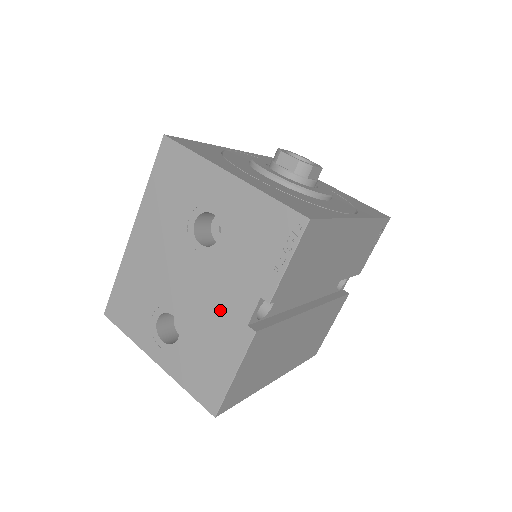
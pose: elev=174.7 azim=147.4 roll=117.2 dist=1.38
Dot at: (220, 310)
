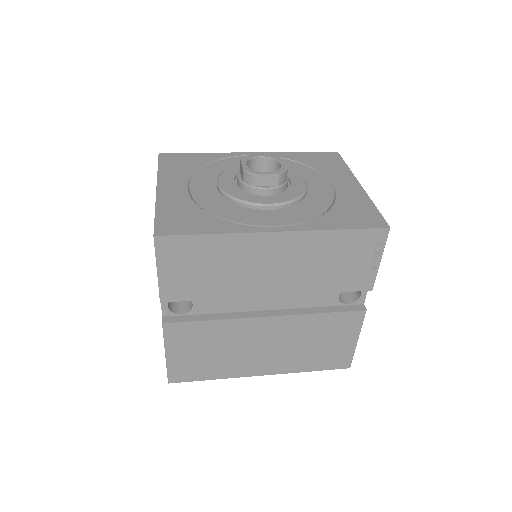
Dot at: occluded
